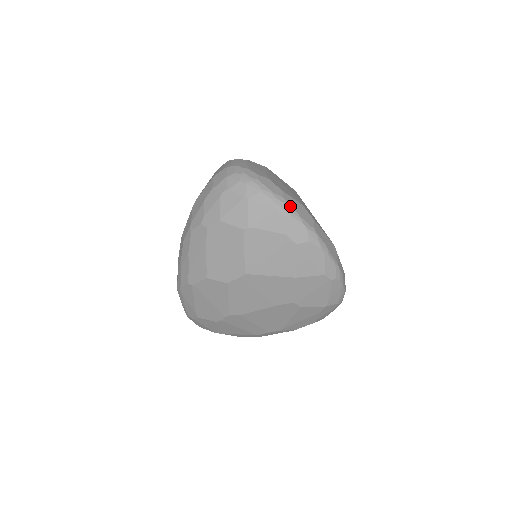
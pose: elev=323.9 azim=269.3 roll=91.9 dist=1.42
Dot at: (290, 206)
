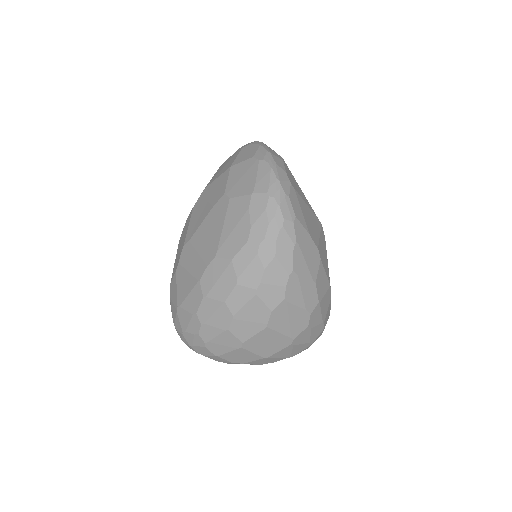
Dot at: occluded
